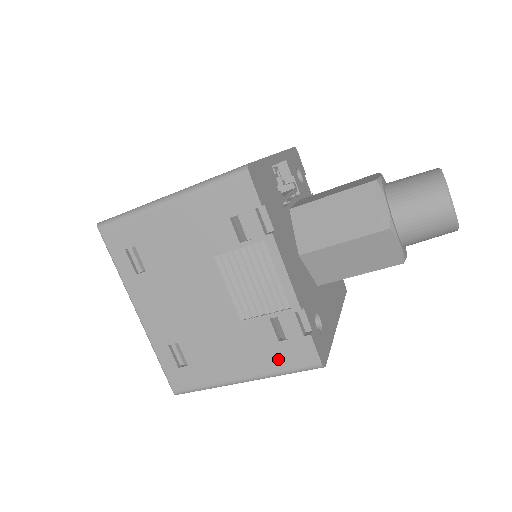
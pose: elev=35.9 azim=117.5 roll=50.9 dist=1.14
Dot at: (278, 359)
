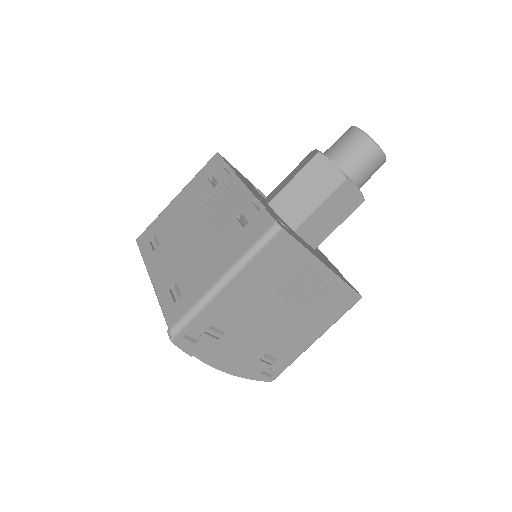
Dot at: (245, 241)
